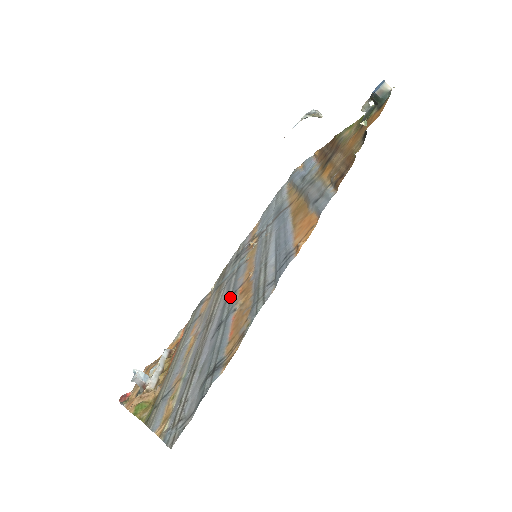
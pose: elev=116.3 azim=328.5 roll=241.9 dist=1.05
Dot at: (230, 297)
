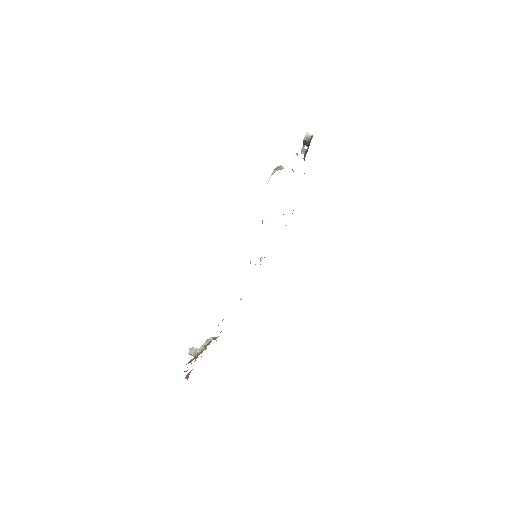
Dot at: occluded
